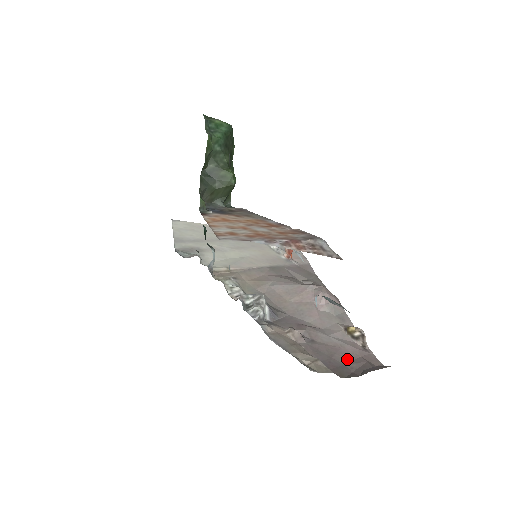
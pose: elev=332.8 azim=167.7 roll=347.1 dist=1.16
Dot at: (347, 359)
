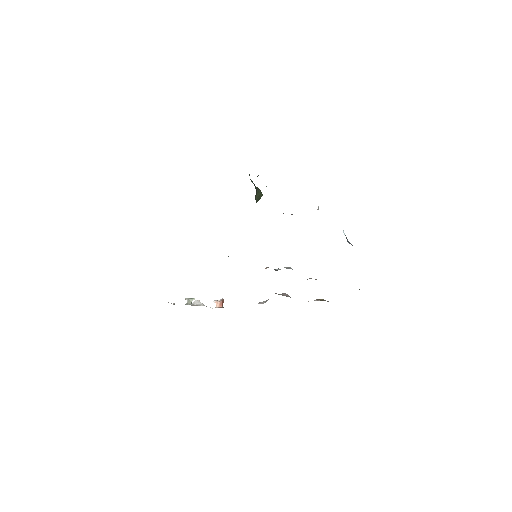
Dot at: occluded
